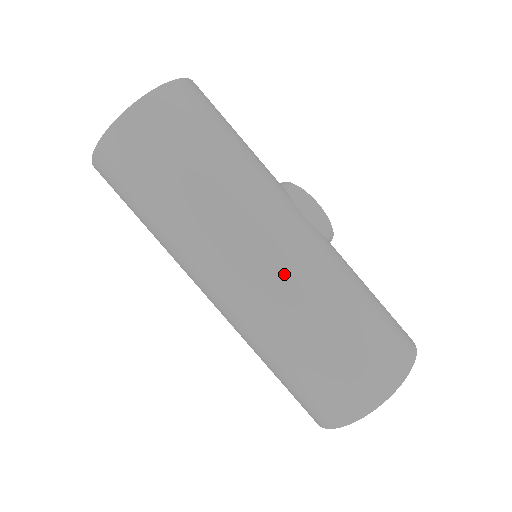
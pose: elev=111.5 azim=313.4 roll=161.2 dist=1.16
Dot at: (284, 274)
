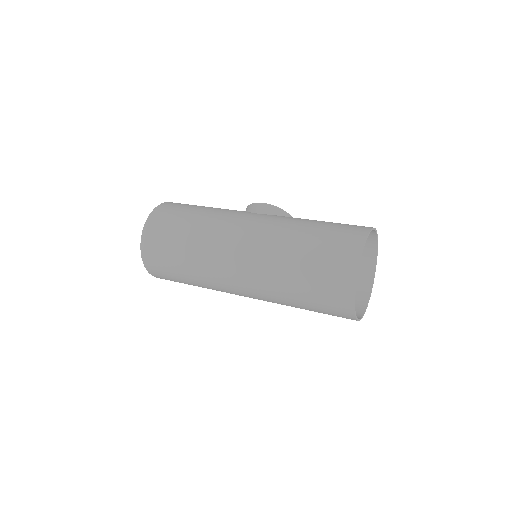
Dot at: (256, 242)
